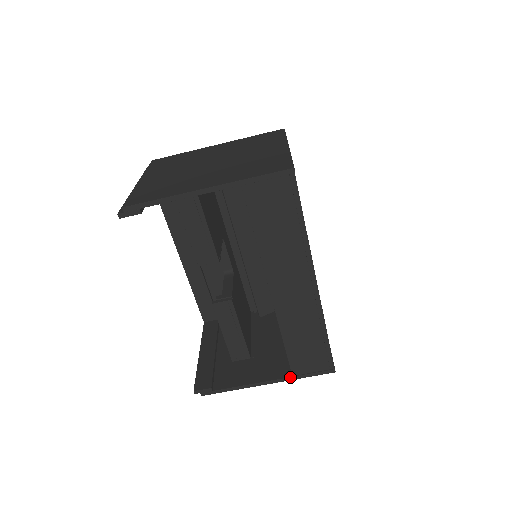
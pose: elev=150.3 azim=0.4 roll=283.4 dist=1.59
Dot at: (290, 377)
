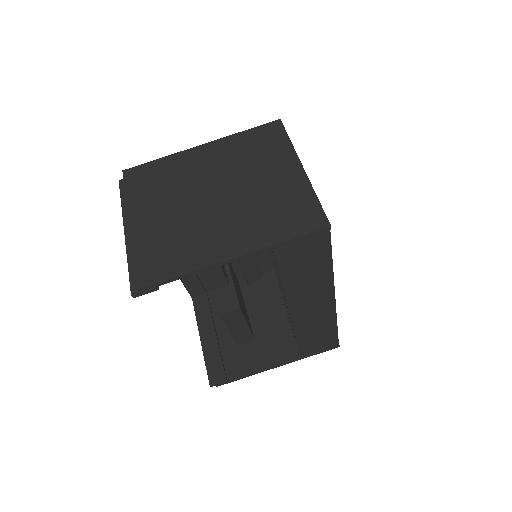
Dot at: (299, 358)
